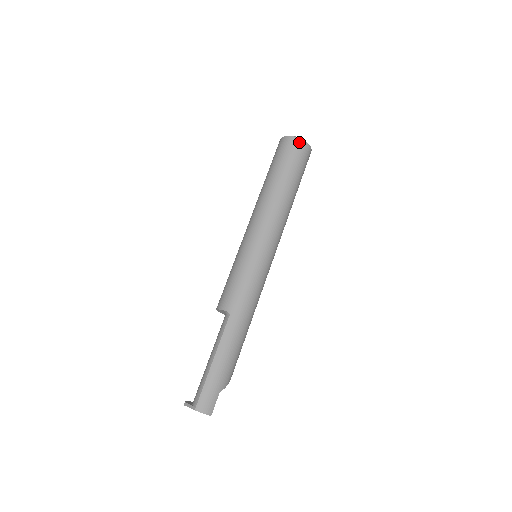
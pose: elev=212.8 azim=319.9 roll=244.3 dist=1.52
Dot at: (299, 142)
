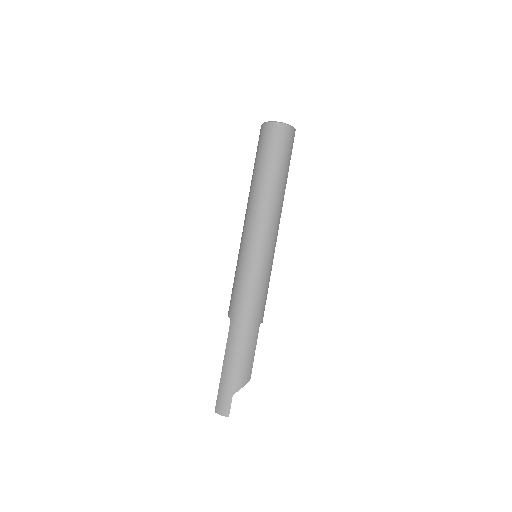
Dot at: (269, 126)
